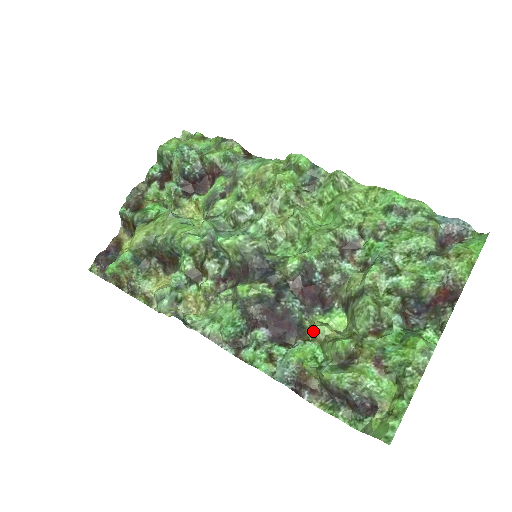
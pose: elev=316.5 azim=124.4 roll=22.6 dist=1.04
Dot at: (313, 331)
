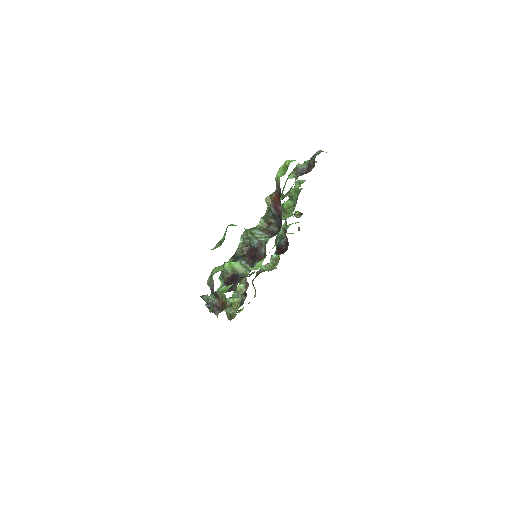
Dot at: occluded
